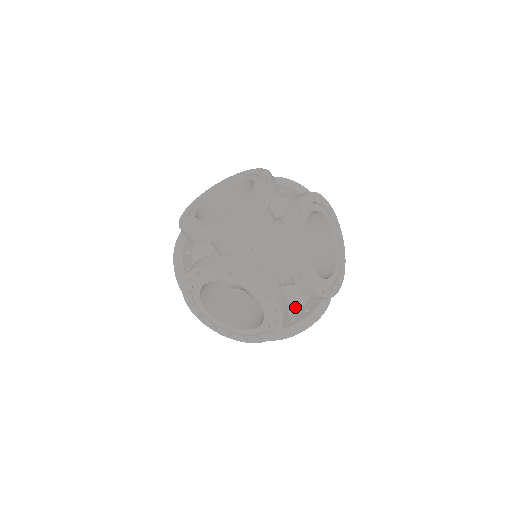
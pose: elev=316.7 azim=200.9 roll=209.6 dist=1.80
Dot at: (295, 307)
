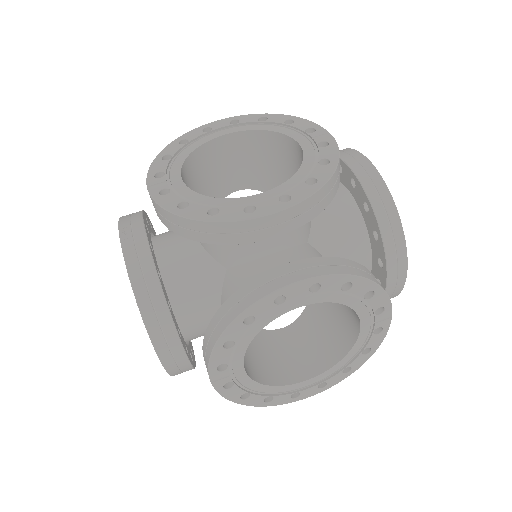
Dot at: occluded
